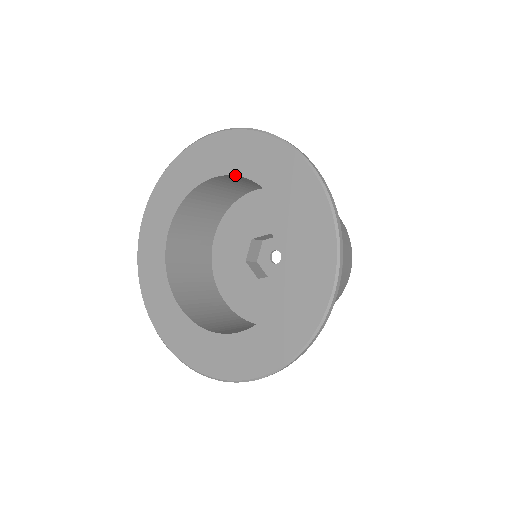
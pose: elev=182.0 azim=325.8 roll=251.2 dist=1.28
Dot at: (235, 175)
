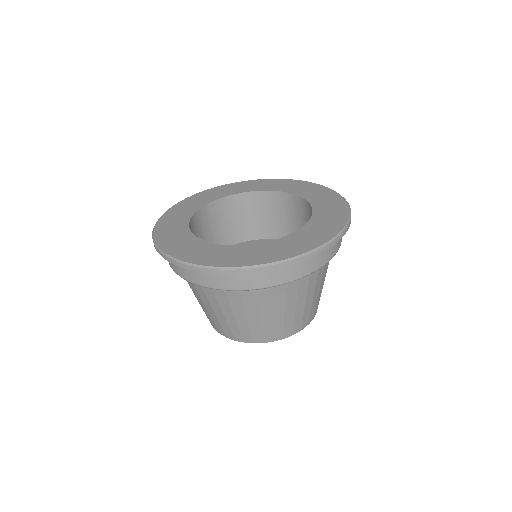
Dot at: (307, 200)
